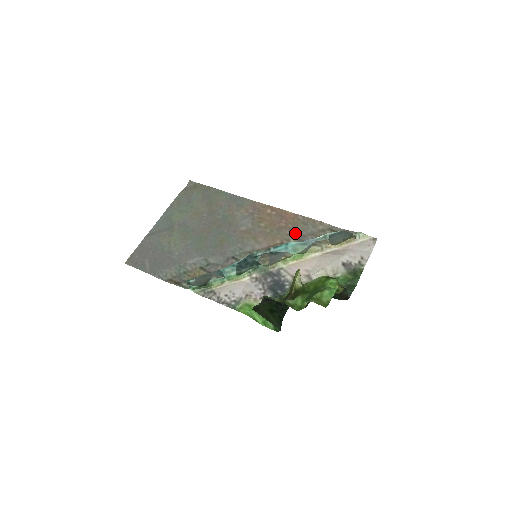
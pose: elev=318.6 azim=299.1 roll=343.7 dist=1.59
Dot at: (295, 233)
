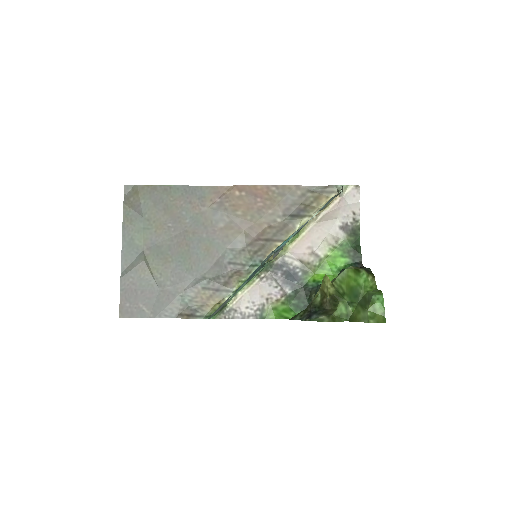
Dot at: (277, 210)
